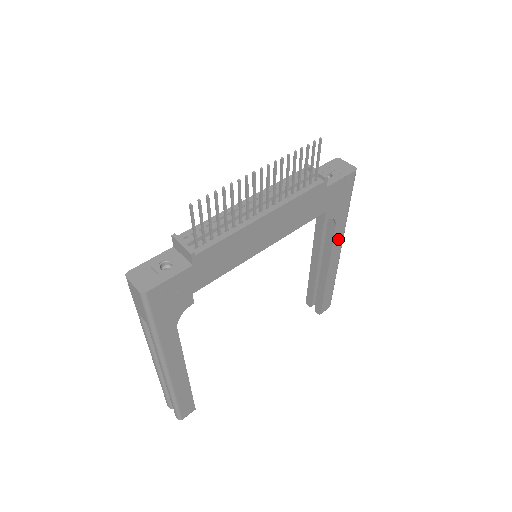
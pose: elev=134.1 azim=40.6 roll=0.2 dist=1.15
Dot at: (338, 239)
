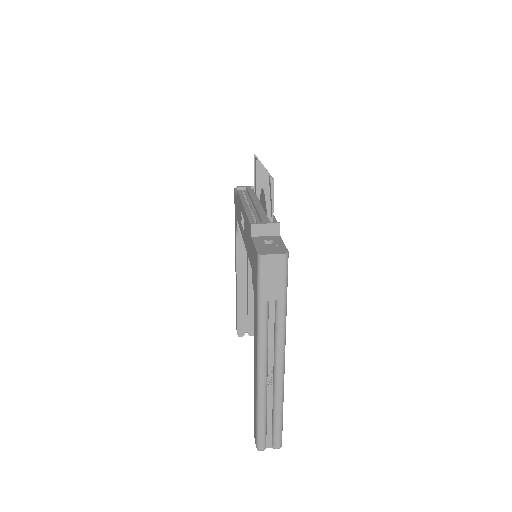
Dot at: occluded
